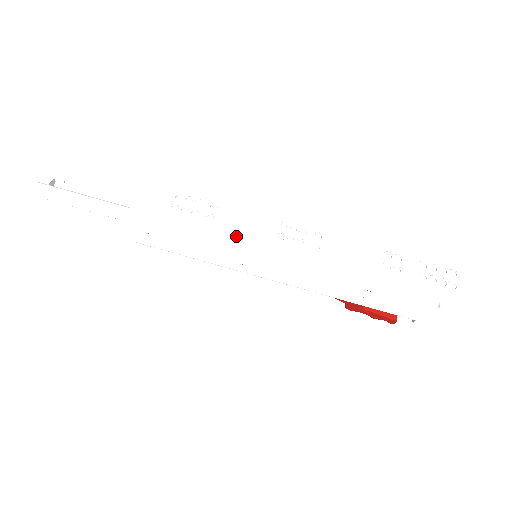
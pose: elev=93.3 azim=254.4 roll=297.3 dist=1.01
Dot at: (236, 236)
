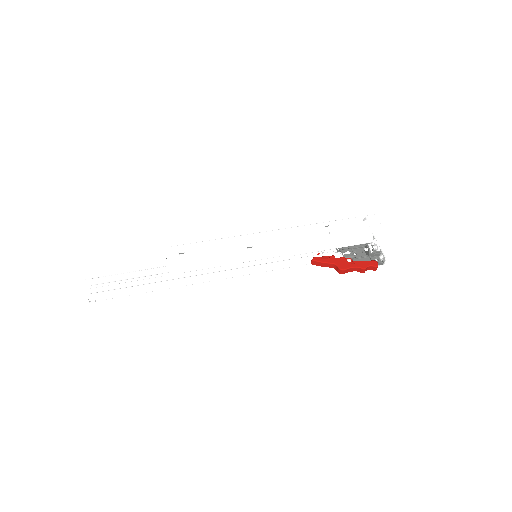
Dot at: occluded
